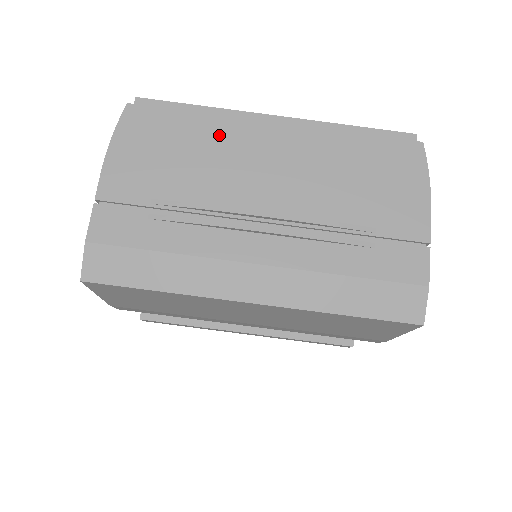
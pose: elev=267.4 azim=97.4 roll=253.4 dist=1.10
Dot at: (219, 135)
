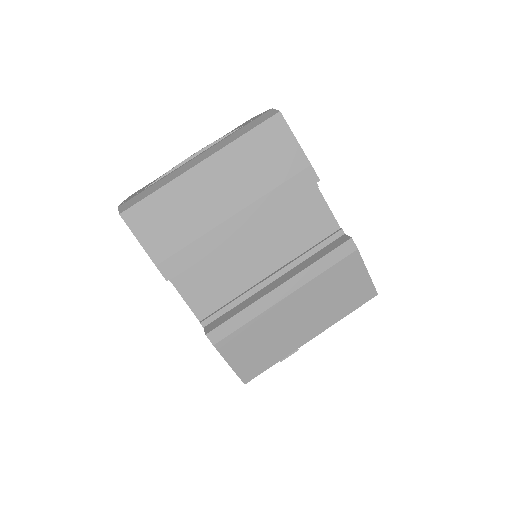
Dot at: occluded
